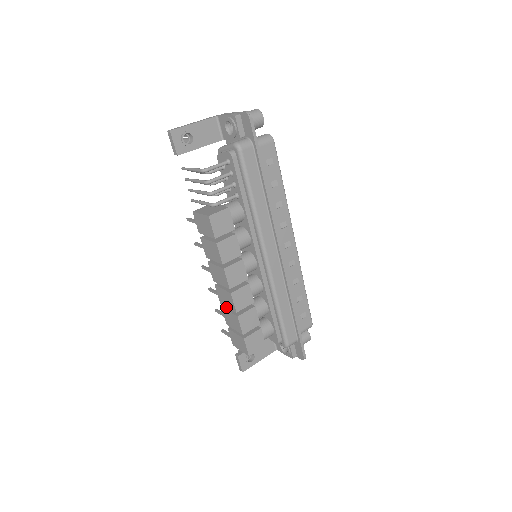
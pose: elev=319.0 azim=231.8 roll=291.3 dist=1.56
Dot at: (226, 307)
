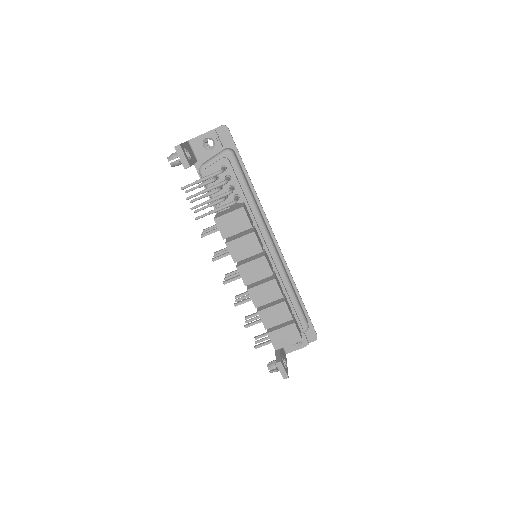
Dot at: (262, 308)
